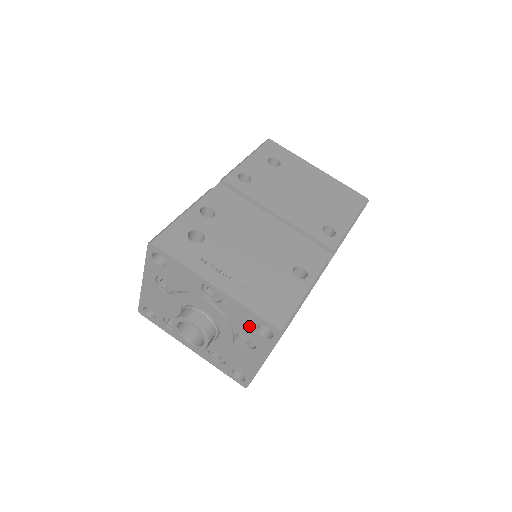
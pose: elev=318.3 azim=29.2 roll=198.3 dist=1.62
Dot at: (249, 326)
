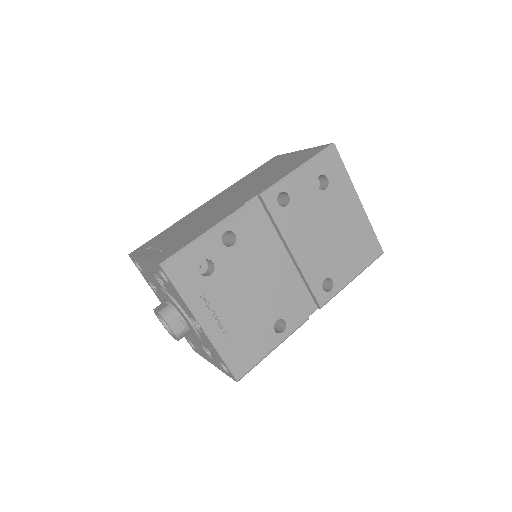
Dot at: (215, 356)
